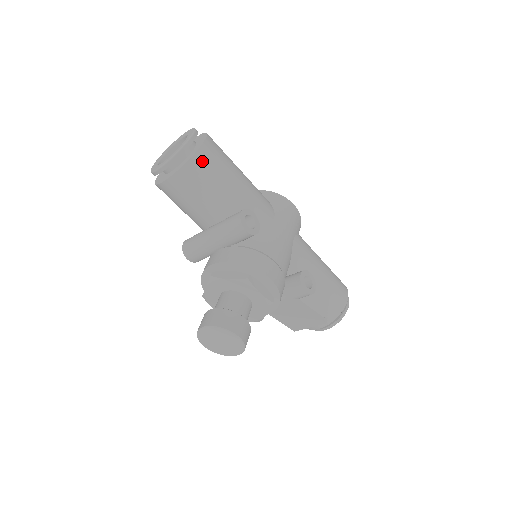
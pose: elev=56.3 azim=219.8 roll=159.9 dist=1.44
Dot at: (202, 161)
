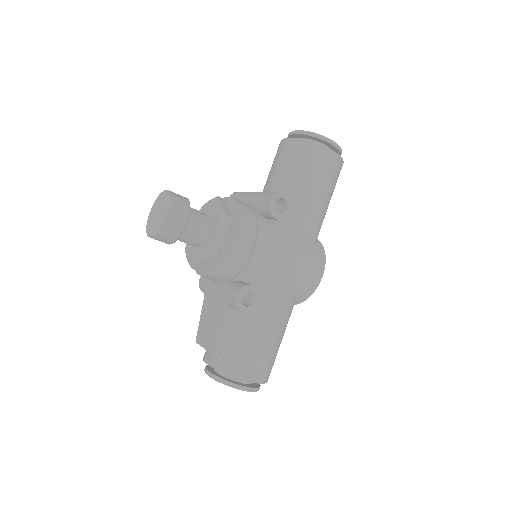
Dot at: (315, 152)
